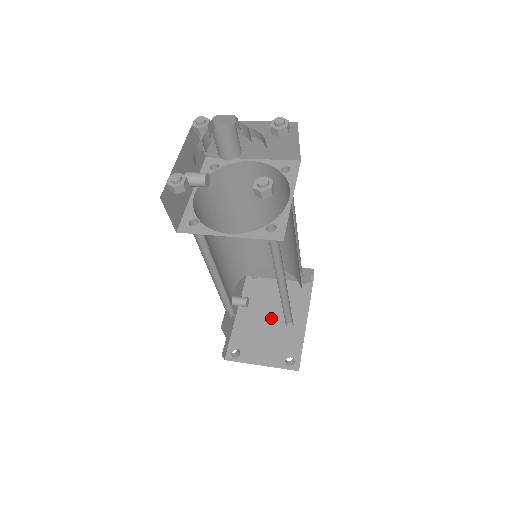
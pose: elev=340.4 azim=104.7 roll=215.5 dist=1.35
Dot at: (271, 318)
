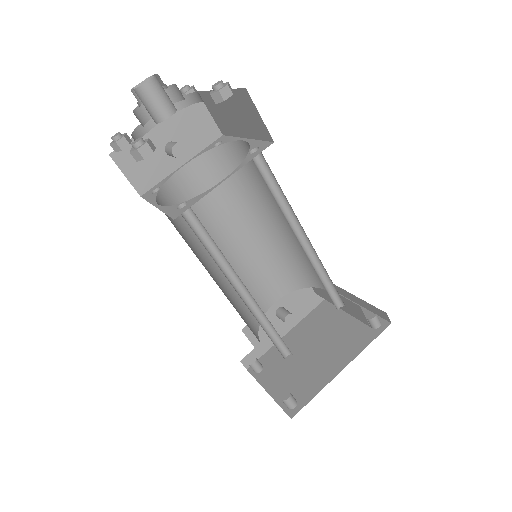
Dot at: (313, 350)
